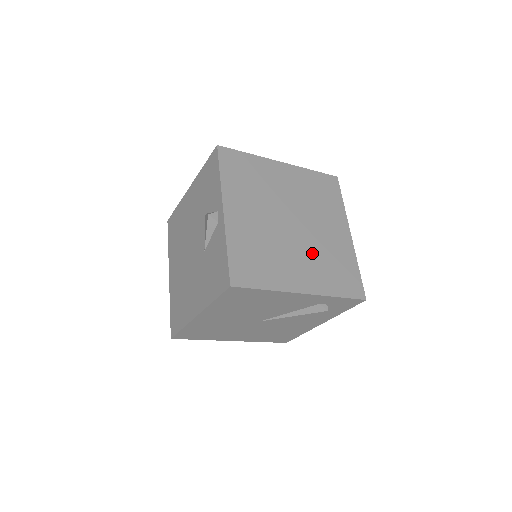
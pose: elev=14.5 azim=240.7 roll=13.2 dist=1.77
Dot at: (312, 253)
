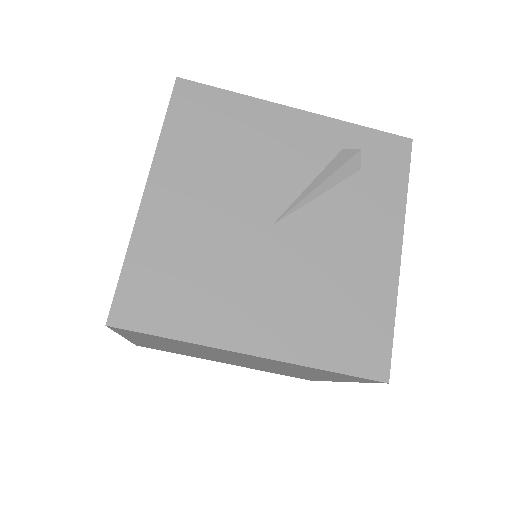
Dot at: occluded
